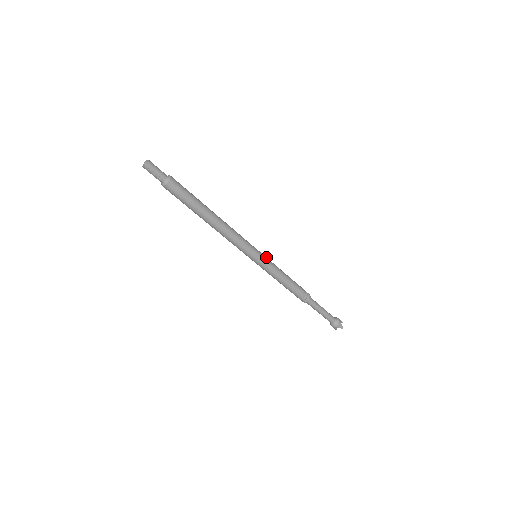
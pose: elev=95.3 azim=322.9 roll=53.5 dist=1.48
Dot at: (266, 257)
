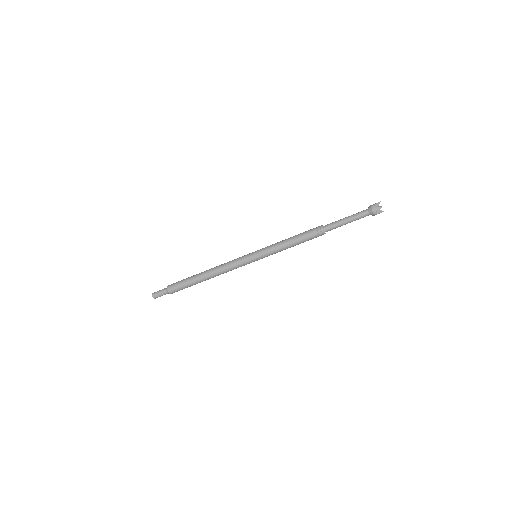
Dot at: (262, 249)
